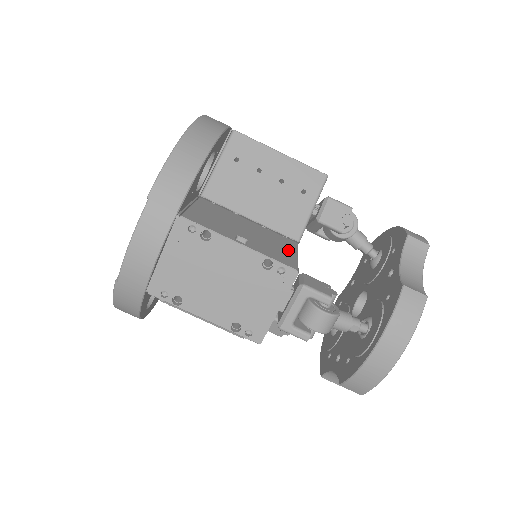
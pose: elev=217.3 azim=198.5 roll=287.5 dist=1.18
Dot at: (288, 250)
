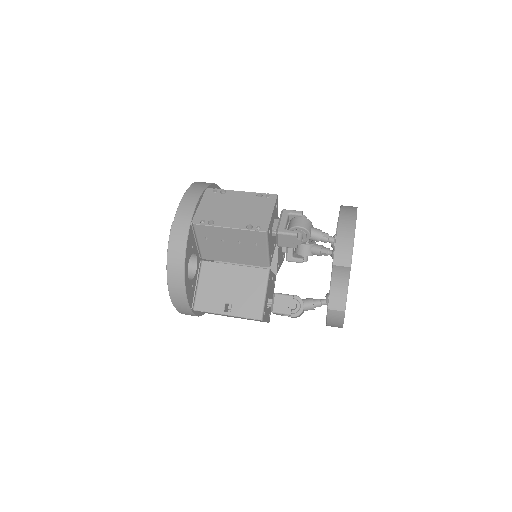
Dot at: (259, 292)
